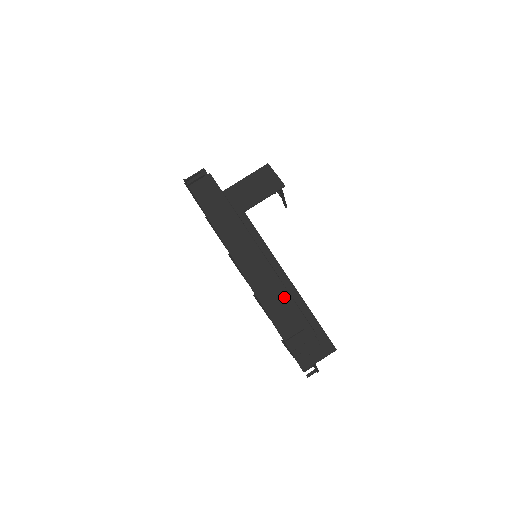
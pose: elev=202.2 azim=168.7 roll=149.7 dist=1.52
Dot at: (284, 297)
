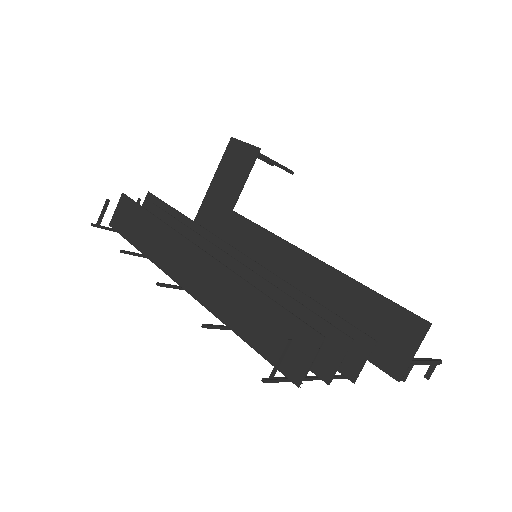
Dot at: (255, 301)
